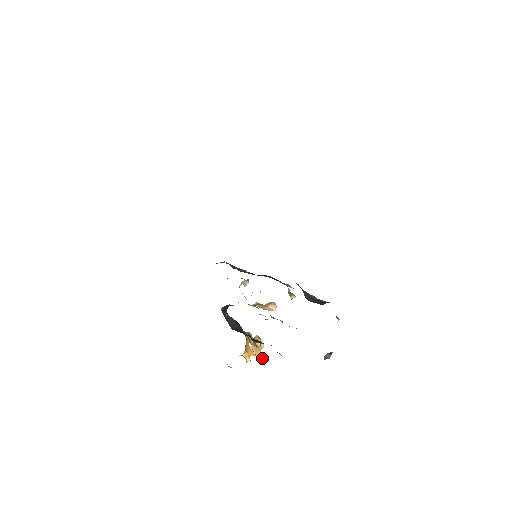
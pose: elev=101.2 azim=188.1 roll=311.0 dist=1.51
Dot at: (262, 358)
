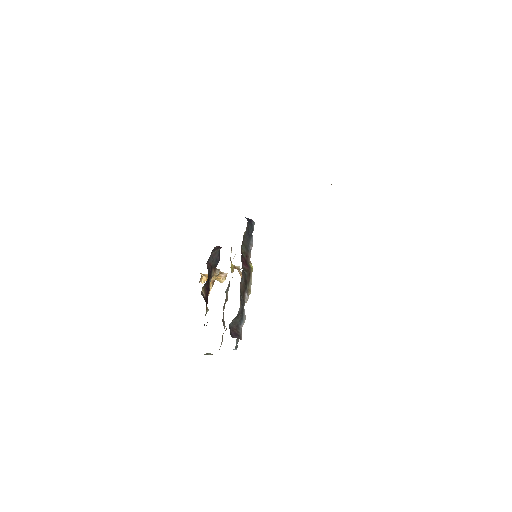
Dot at: occluded
